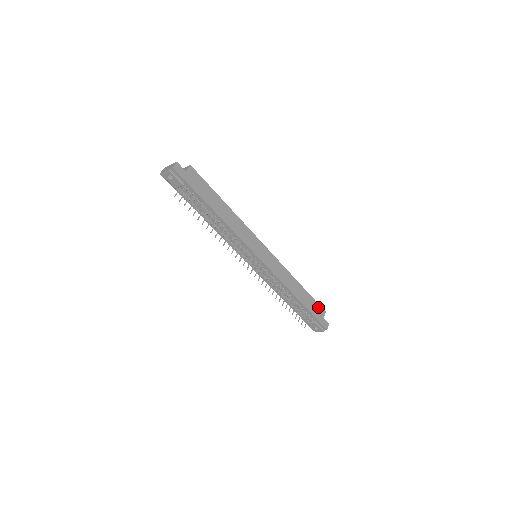
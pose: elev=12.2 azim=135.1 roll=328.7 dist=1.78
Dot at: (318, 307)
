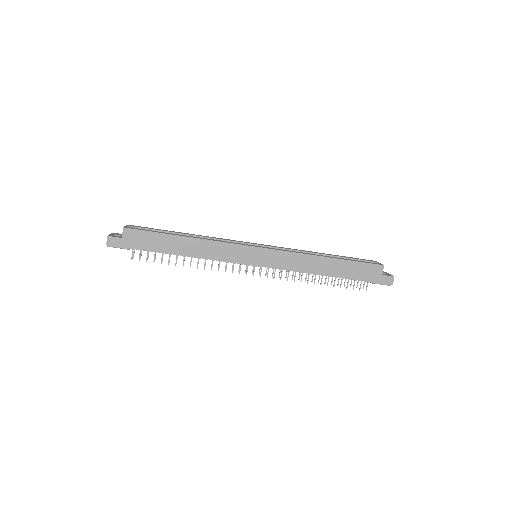
Dot at: (368, 267)
